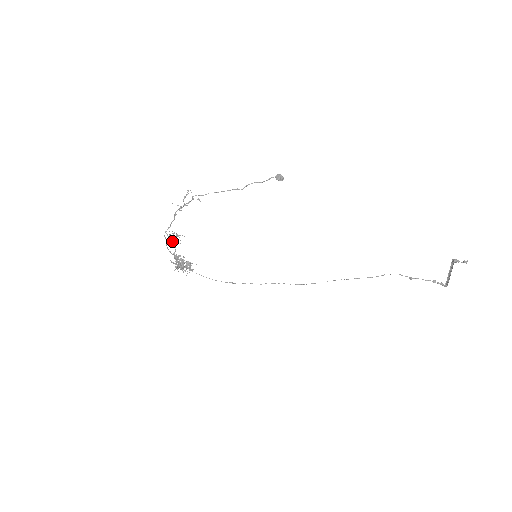
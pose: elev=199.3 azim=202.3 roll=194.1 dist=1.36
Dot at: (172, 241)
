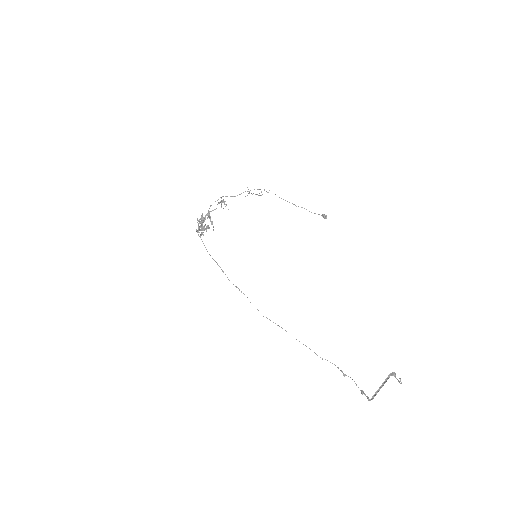
Dot at: (222, 201)
